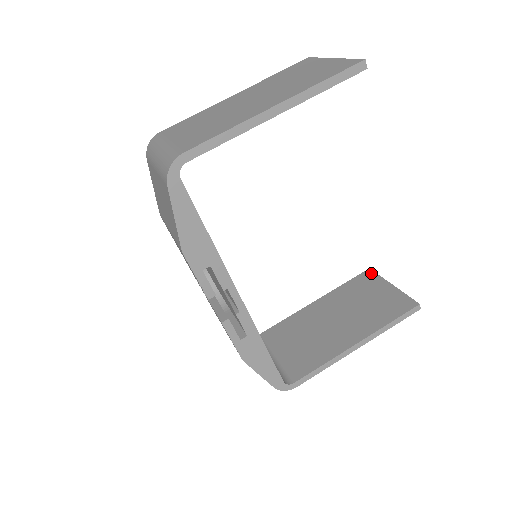
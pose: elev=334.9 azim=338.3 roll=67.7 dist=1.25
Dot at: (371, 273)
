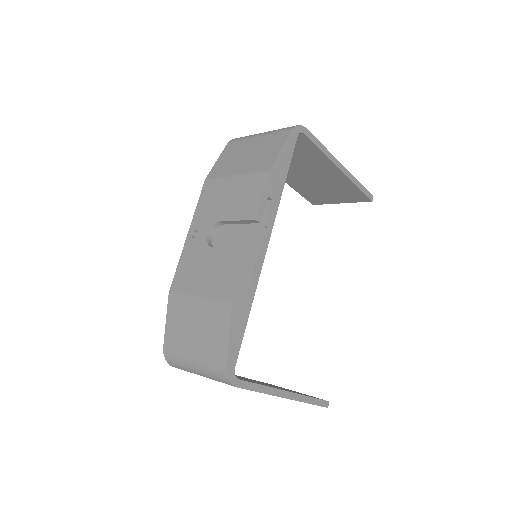
Dot at: occluded
